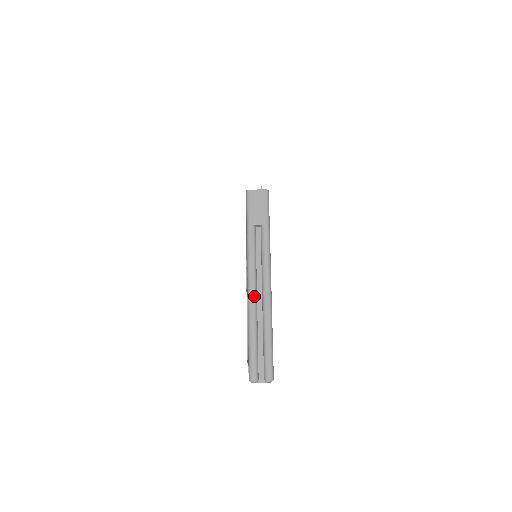
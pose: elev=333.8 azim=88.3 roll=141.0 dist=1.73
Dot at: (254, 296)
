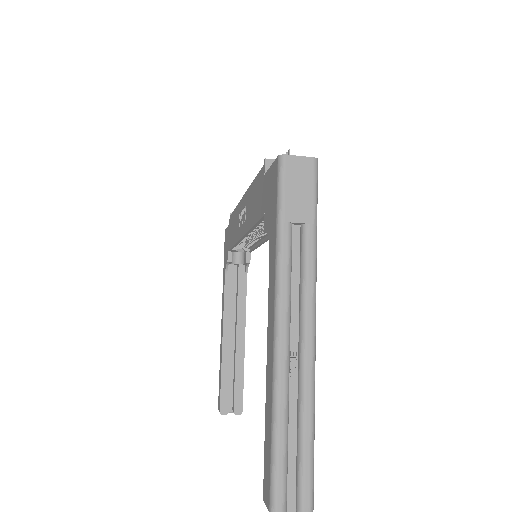
Dot at: (286, 356)
